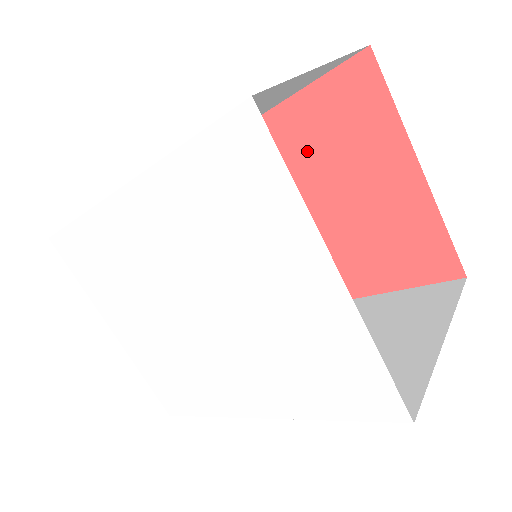
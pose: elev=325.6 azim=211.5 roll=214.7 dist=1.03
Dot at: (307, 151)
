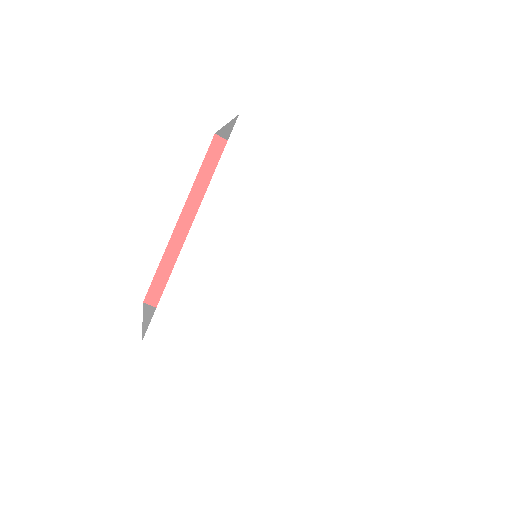
Dot at: occluded
